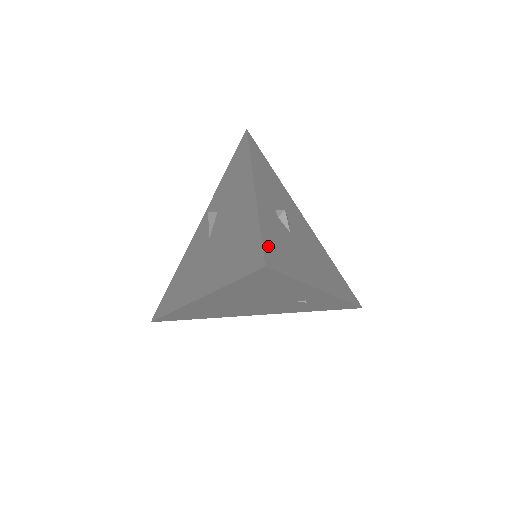
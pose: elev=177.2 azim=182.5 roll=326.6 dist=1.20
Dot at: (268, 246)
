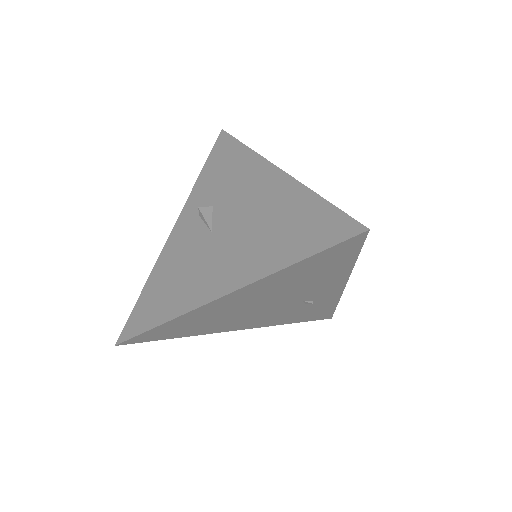
Dot at: occluded
